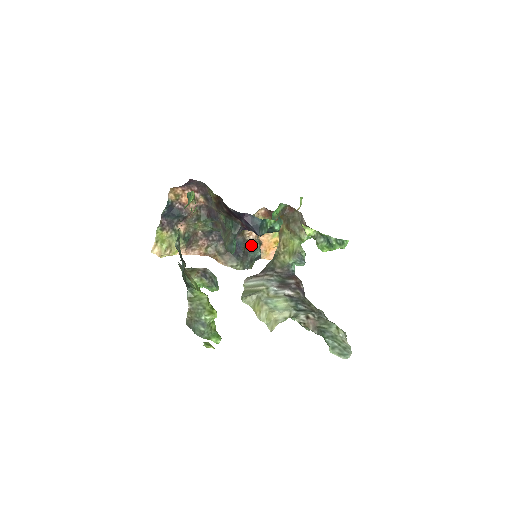
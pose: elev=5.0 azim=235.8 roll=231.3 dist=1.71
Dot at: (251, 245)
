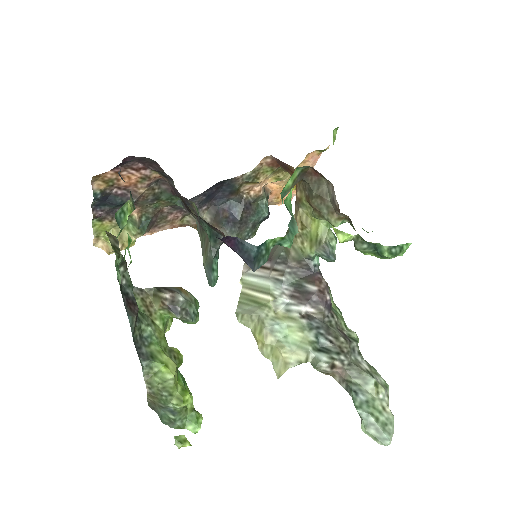
Dot at: (252, 204)
